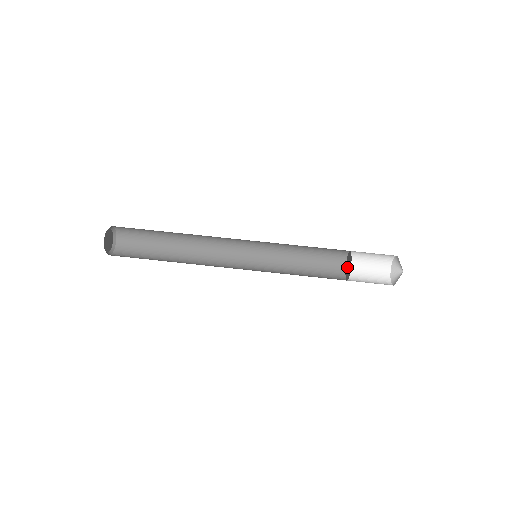
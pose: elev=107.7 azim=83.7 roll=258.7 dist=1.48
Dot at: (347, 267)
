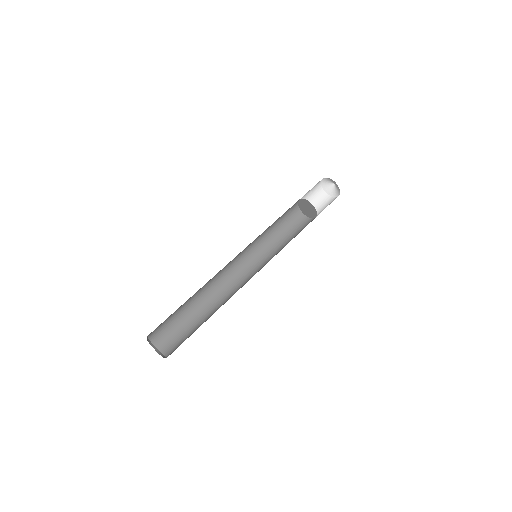
Dot at: (308, 212)
